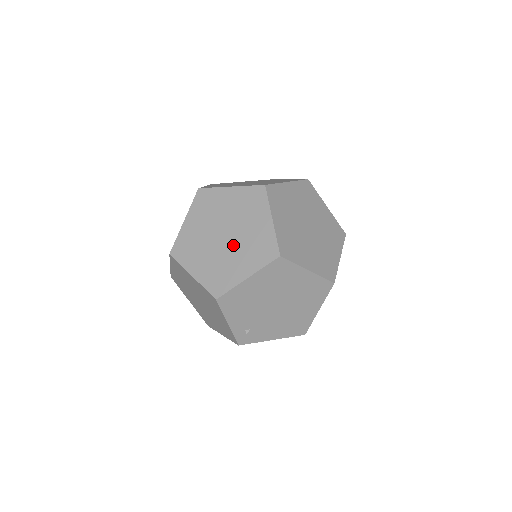
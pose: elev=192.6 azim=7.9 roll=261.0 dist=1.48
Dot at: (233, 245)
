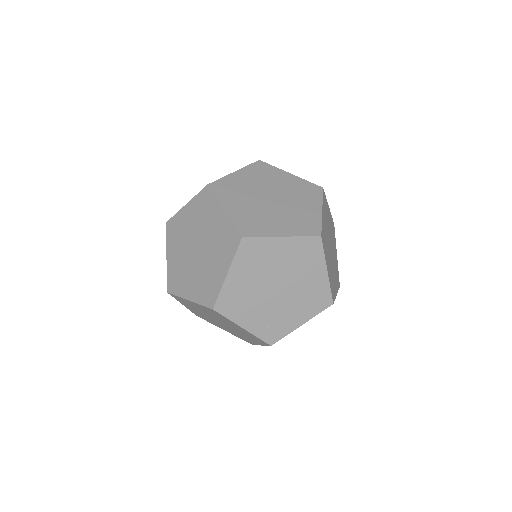
Dot at: (206, 252)
